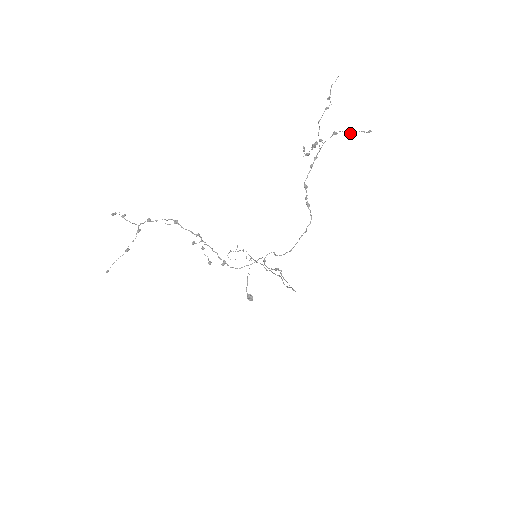
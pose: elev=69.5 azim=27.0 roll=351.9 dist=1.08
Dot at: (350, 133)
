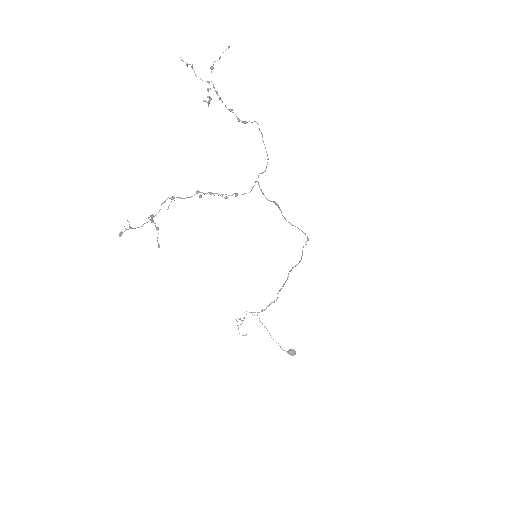
Dot at: (220, 57)
